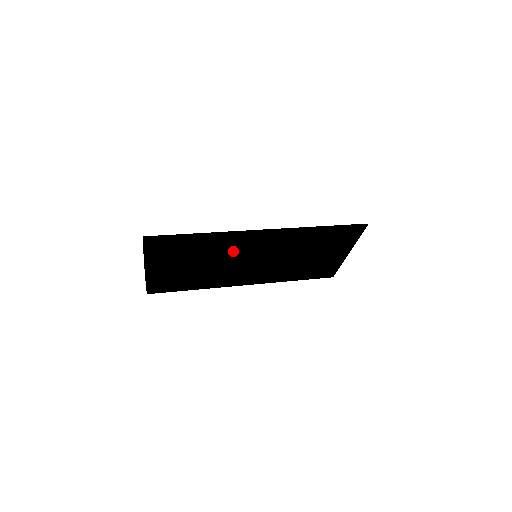
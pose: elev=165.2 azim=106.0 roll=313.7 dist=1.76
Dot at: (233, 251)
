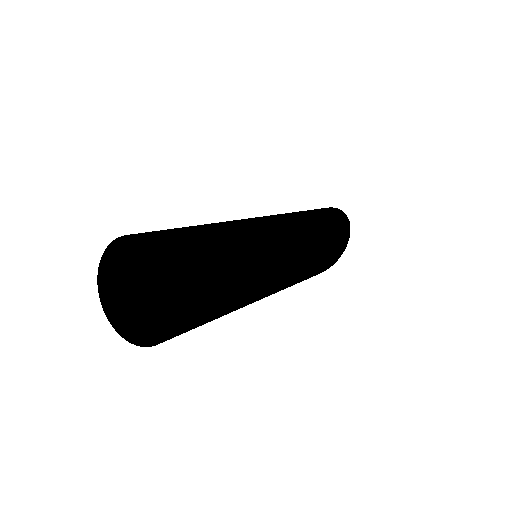
Dot at: (268, 278)
